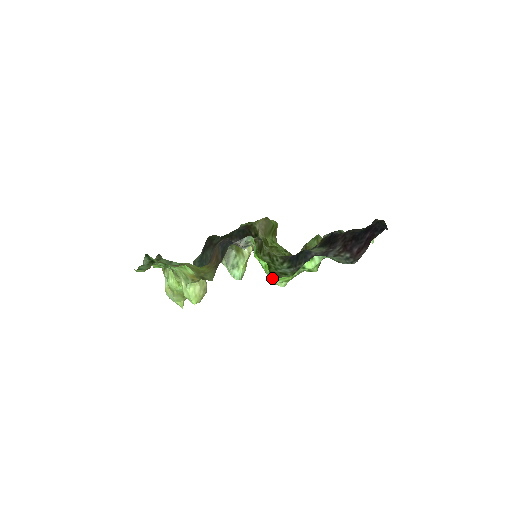
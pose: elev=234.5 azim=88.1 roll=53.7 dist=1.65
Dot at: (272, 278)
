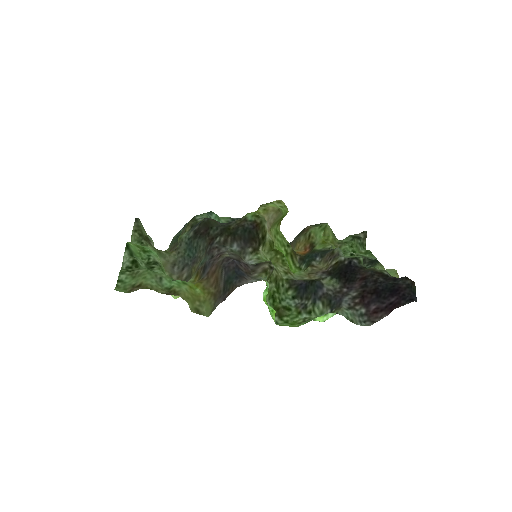
Dot at: occluded
